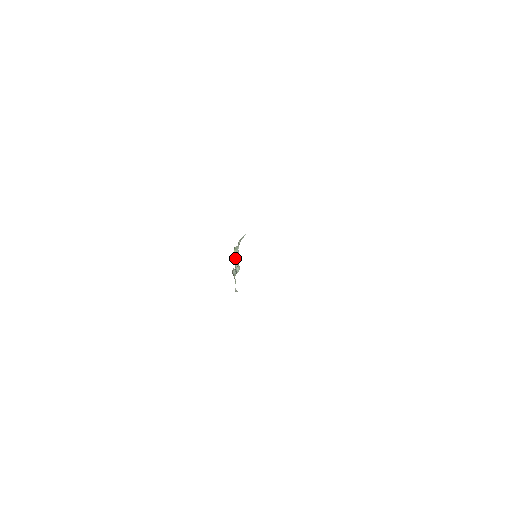
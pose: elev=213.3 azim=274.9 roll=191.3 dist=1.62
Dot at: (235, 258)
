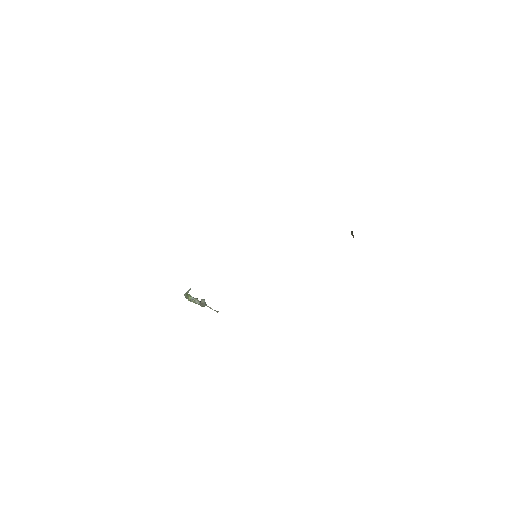
Dot at: (194, 298)
